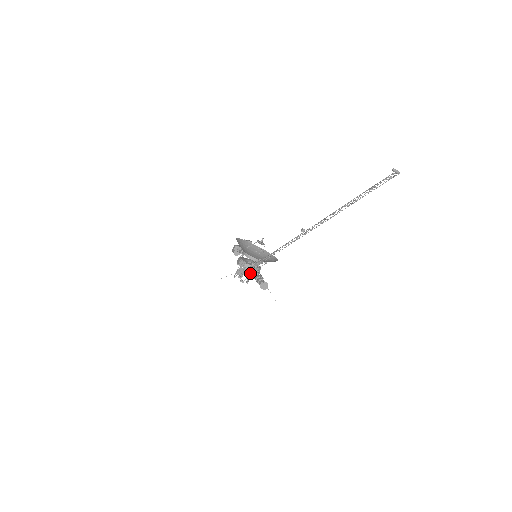
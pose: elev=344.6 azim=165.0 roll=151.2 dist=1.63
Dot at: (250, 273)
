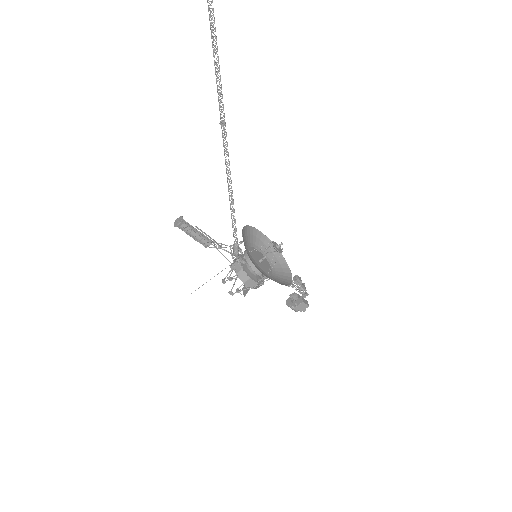
Dot at: (231, 268)
